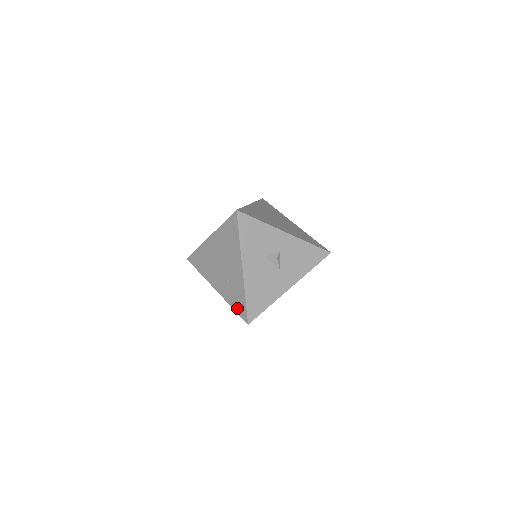
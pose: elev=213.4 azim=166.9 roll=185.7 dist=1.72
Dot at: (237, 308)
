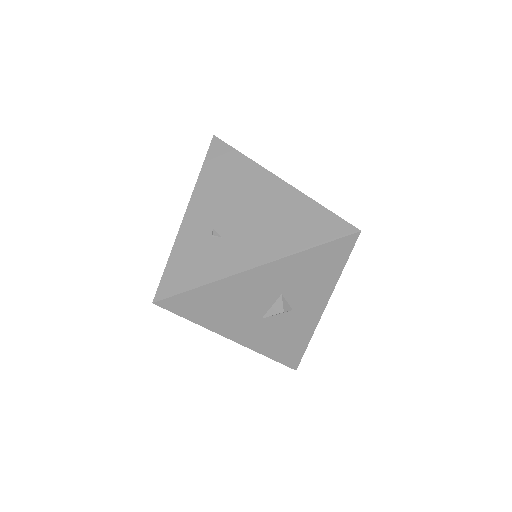
Dot at: (174, 270)
